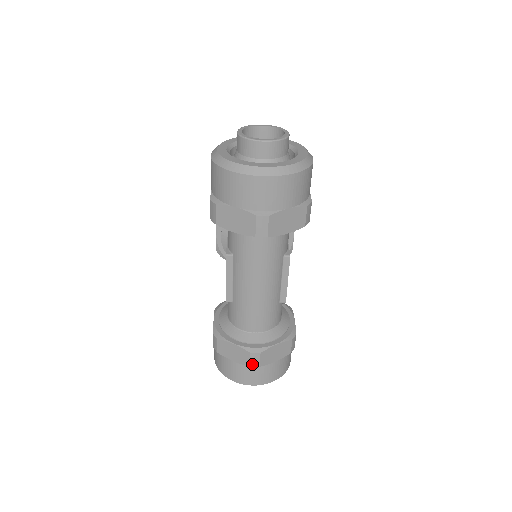
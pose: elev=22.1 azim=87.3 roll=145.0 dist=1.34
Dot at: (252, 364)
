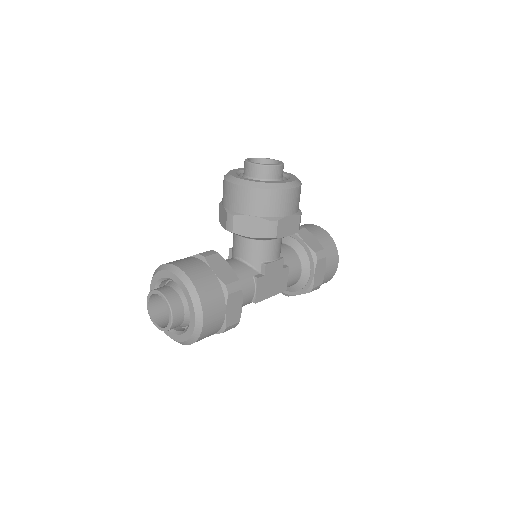
Dot at: occluded
